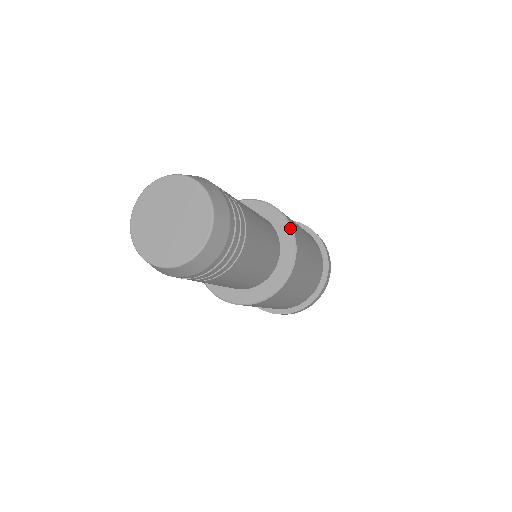
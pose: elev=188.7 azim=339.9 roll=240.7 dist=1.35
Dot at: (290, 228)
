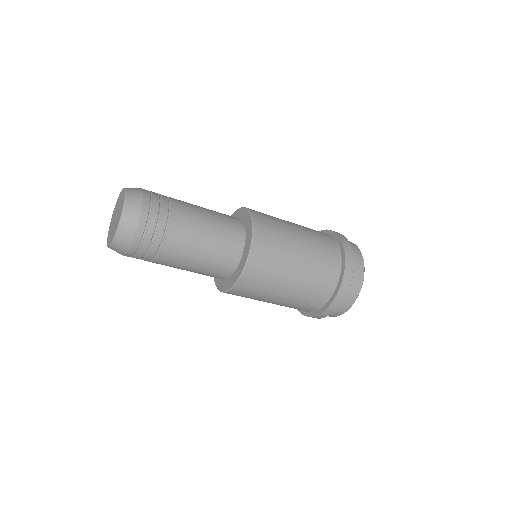
Dot at: (249, 251)
